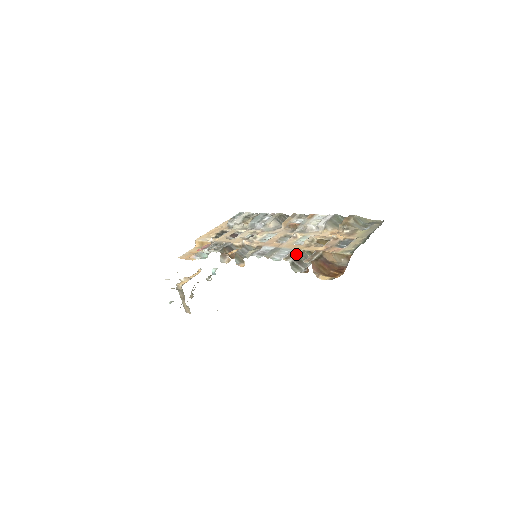
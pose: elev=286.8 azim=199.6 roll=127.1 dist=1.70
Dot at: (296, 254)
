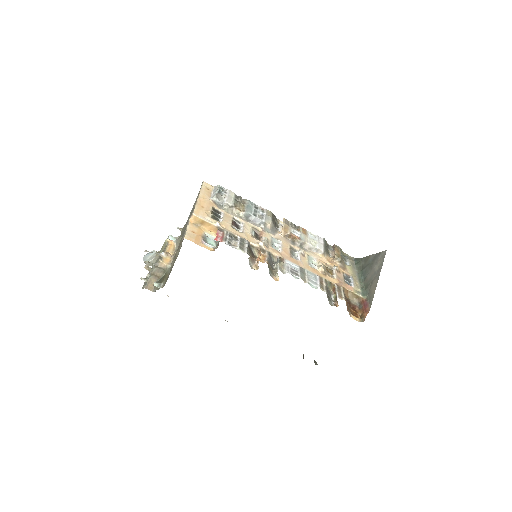
Dot at: (325, 284)
